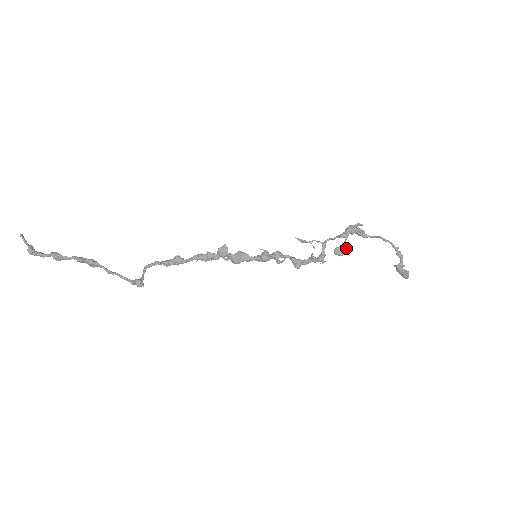
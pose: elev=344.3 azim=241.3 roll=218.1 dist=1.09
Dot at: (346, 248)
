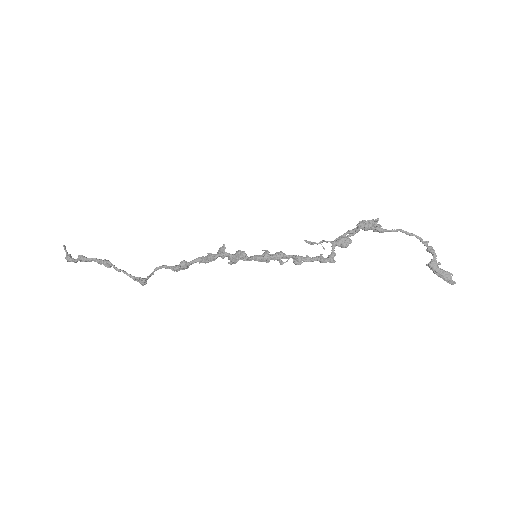
Dot at: (350, 239)
